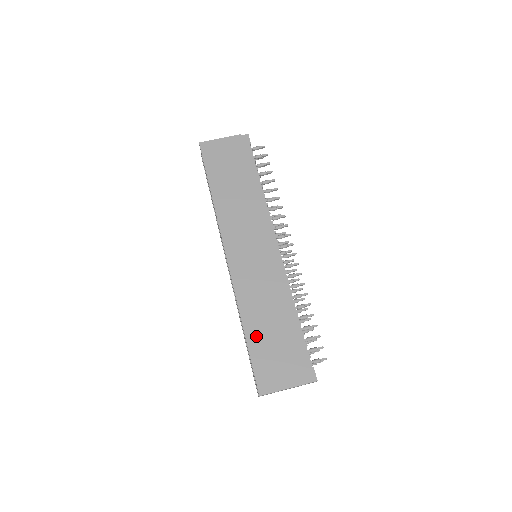
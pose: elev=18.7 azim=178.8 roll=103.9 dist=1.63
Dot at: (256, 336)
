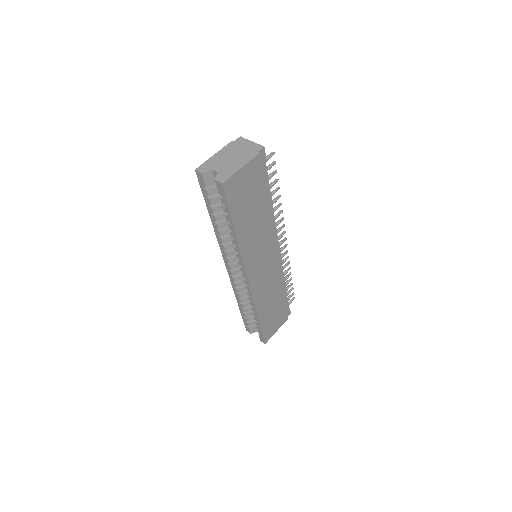
Dot at: (265, 317)
